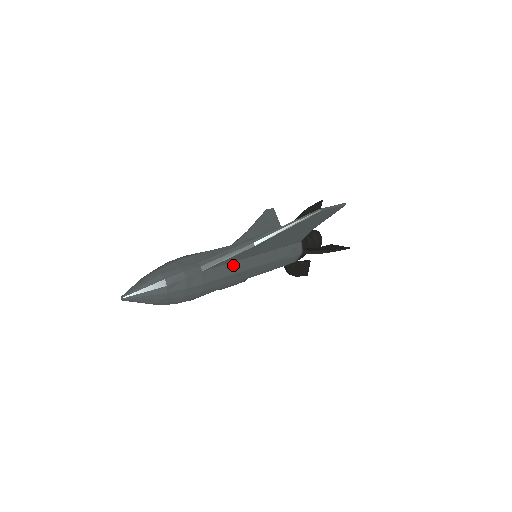
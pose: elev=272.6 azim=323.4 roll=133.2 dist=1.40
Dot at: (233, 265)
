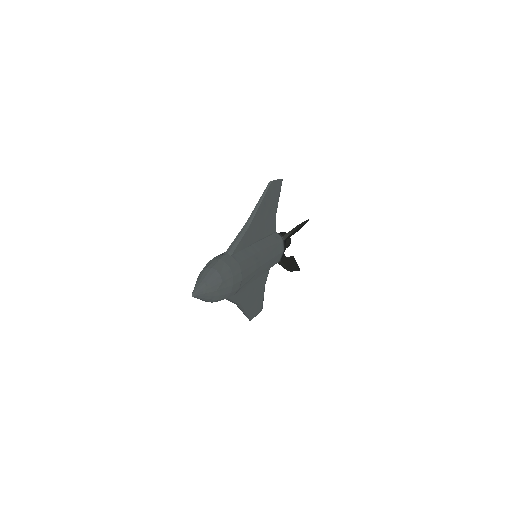
Dot at: (247, 250)
